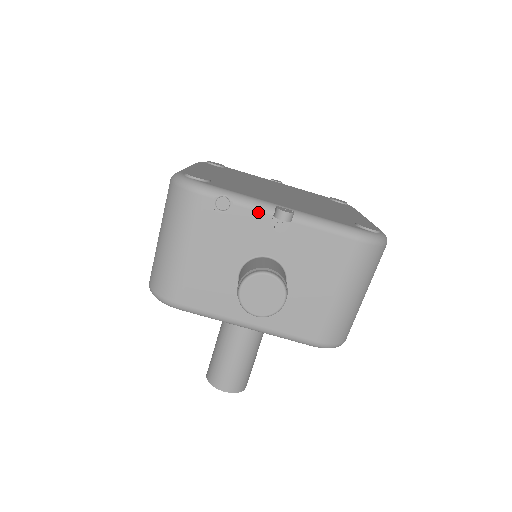
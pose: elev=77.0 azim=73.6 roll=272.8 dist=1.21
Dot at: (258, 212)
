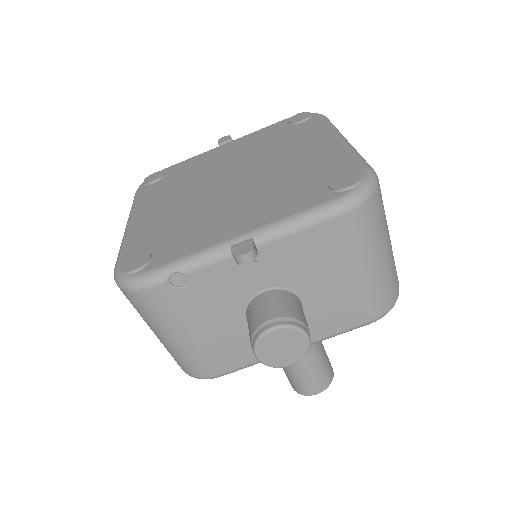
Dot at: (218, 263)
